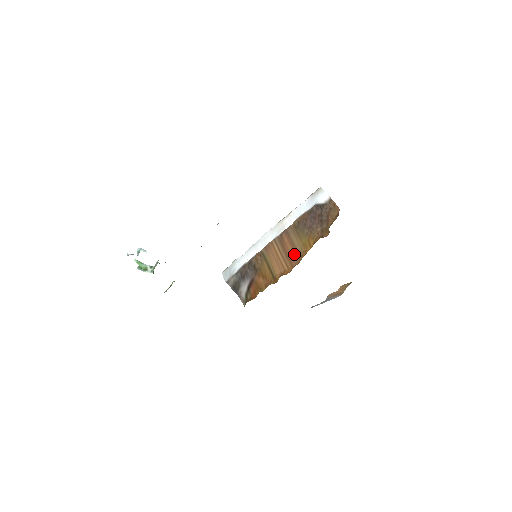
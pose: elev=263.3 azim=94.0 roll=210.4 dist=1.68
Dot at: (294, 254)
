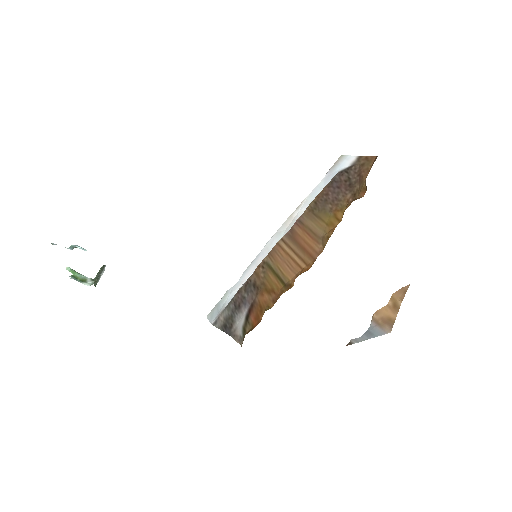
Dot at: (314, 242)
